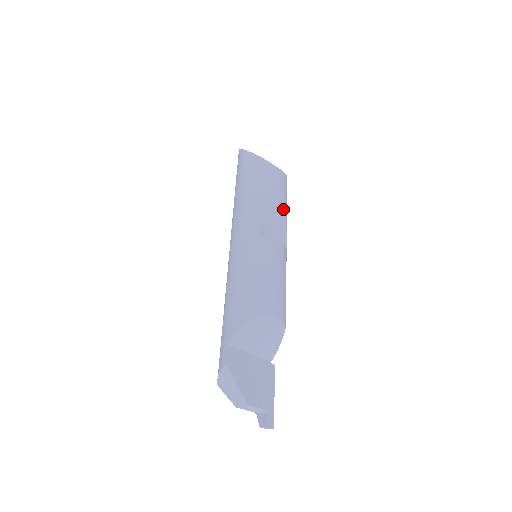
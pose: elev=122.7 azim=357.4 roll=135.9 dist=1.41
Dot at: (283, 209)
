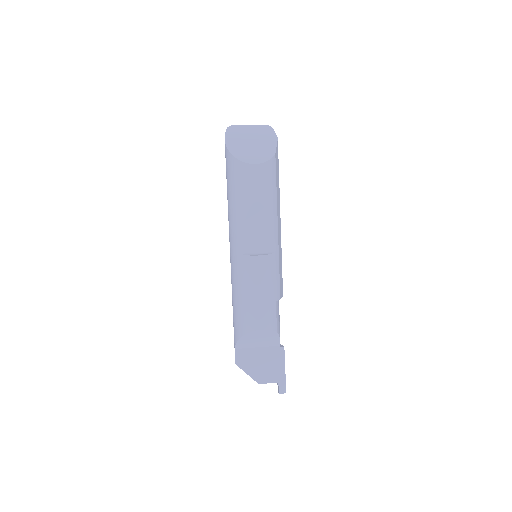
Dot at: (264, 212)
